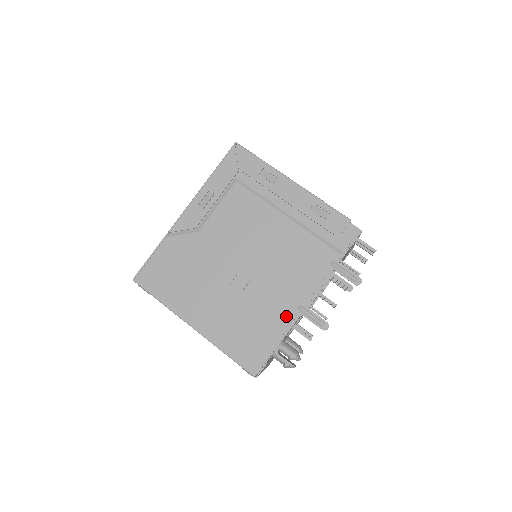
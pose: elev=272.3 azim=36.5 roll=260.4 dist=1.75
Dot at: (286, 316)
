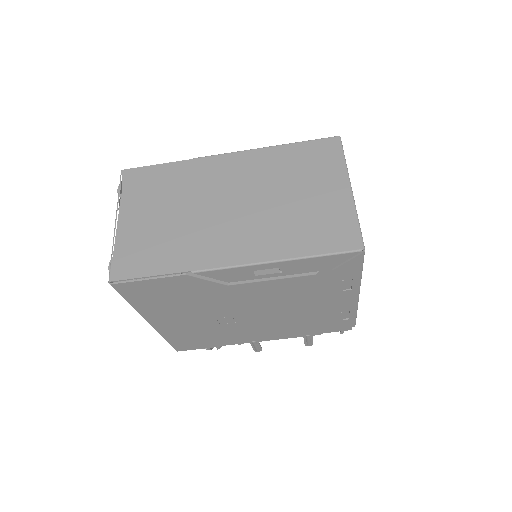
Dot at: (238, 341)
